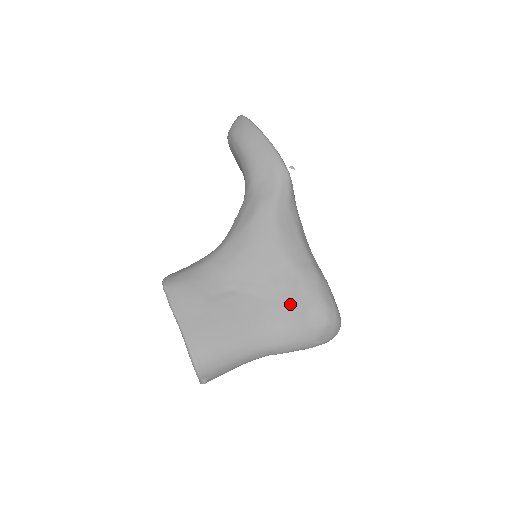
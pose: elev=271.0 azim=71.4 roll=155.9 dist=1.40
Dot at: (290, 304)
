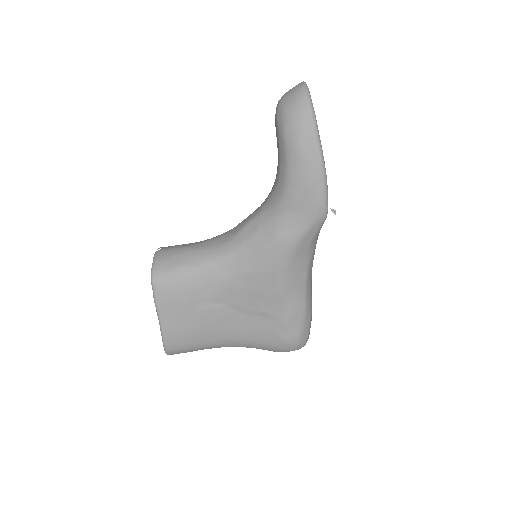
Dot at: (269, 329)
